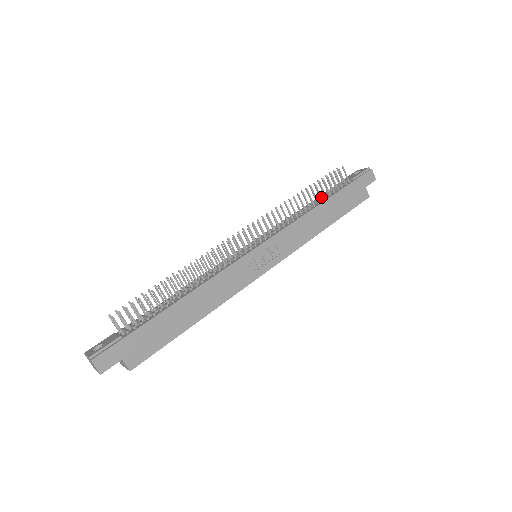
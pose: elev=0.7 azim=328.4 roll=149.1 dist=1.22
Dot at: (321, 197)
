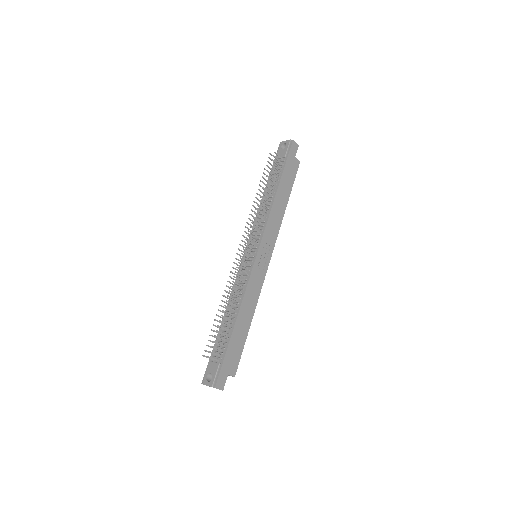
Dot at: (273, 186)
